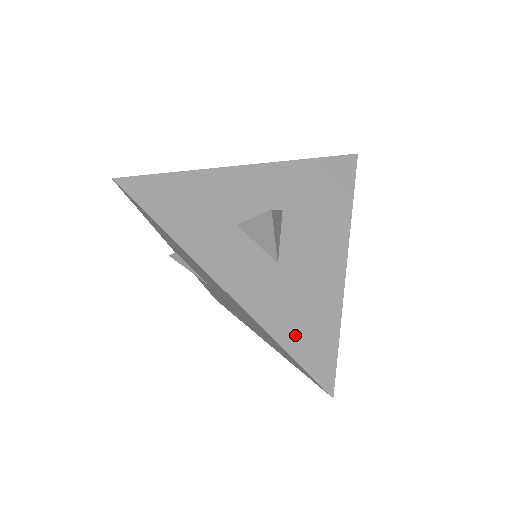
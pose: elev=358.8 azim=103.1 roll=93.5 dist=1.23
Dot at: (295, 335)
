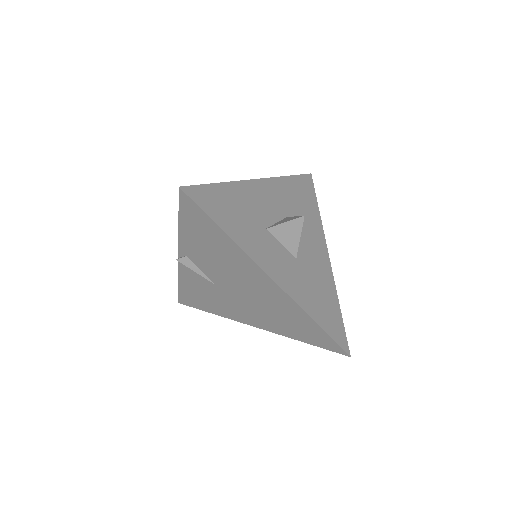
Dot at: (320, 313)
